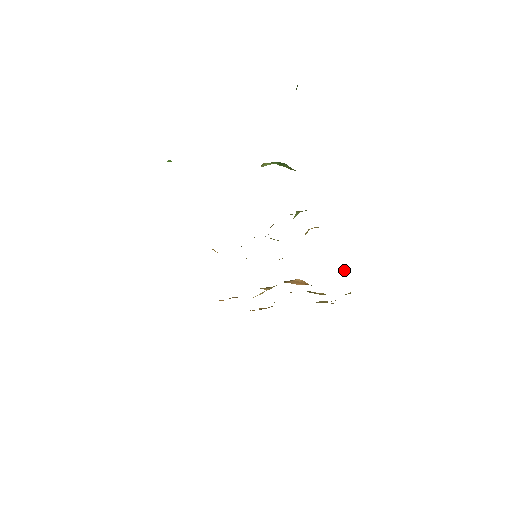
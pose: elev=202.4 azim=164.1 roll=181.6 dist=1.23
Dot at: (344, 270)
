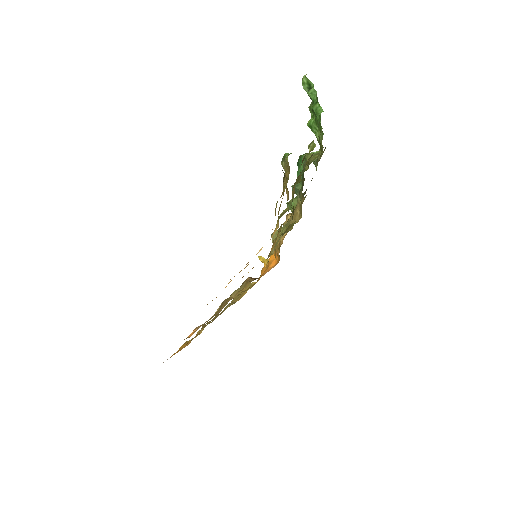
Dot at: (261, 259)
